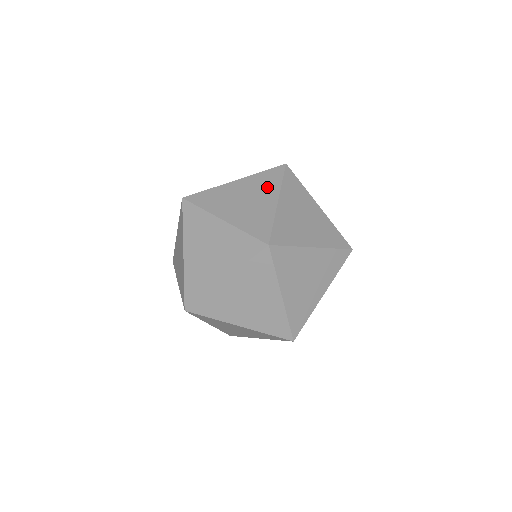
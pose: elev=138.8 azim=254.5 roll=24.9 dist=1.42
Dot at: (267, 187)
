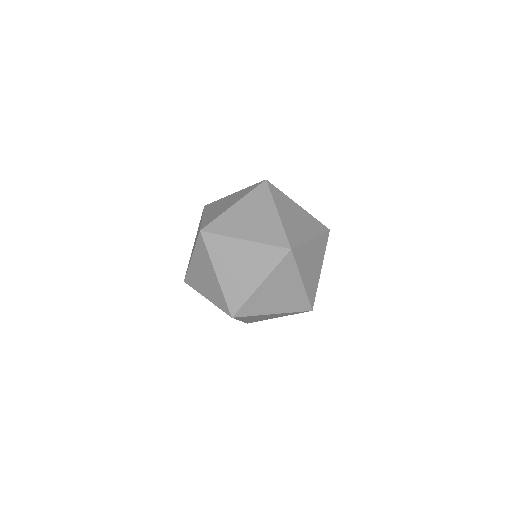
Dot at: (312, 227)
